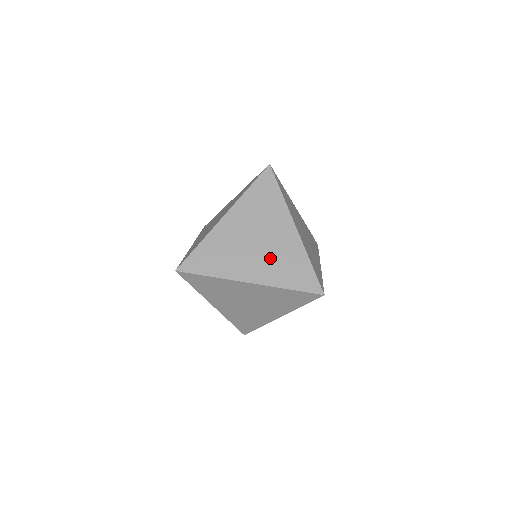
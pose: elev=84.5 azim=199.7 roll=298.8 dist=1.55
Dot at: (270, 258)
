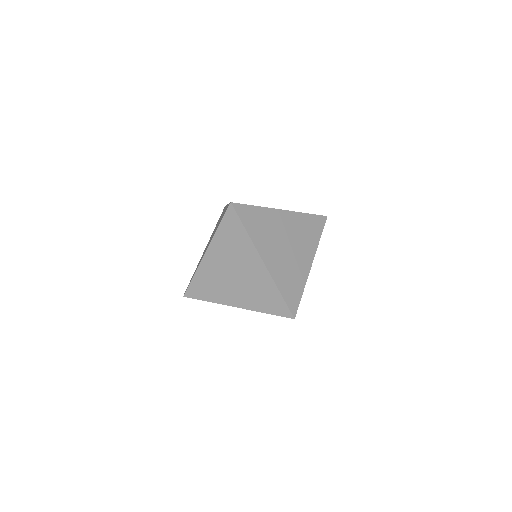
Dot at: (286, 263)
